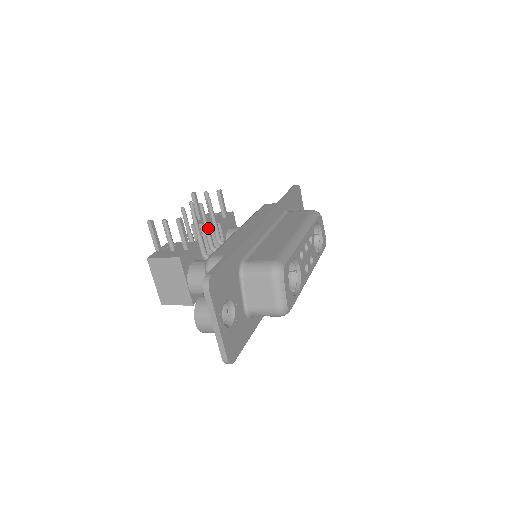
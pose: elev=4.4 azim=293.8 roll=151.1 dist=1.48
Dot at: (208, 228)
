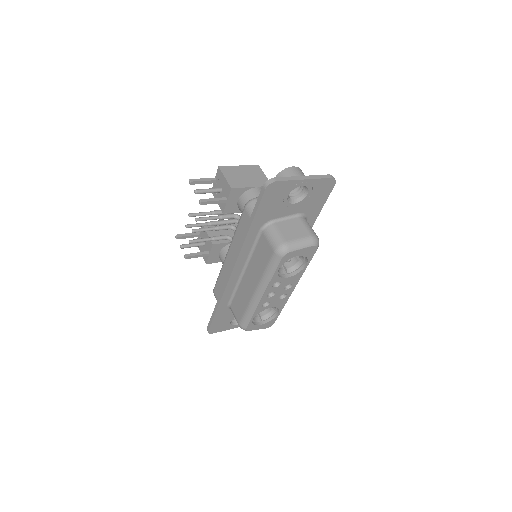
Dot at: occluded
